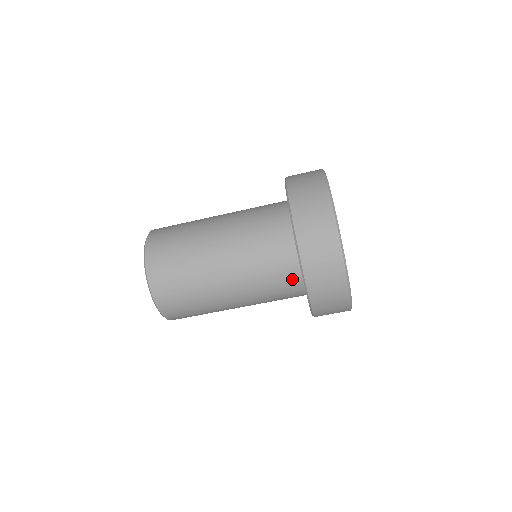
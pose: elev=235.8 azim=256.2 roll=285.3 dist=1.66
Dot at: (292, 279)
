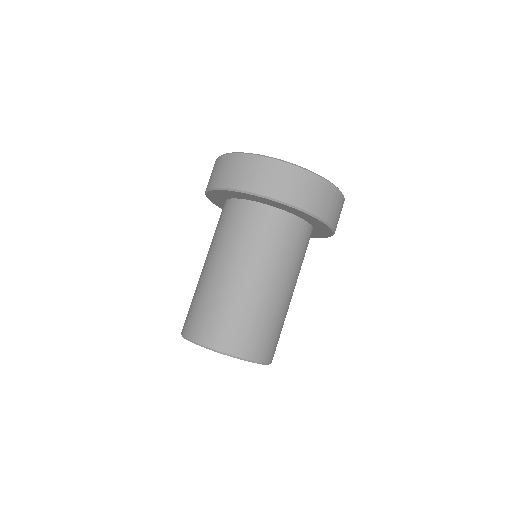
Dot at: (293, 226)
